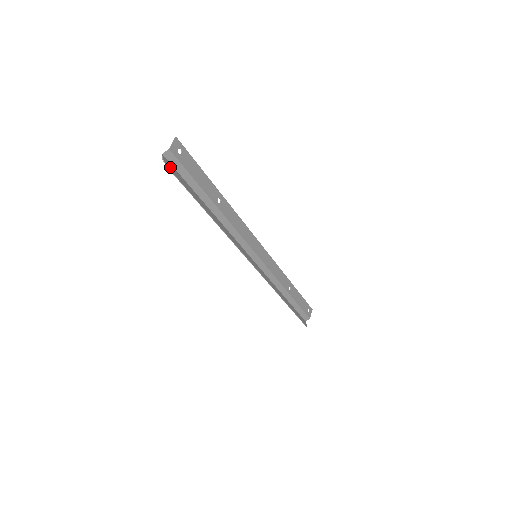
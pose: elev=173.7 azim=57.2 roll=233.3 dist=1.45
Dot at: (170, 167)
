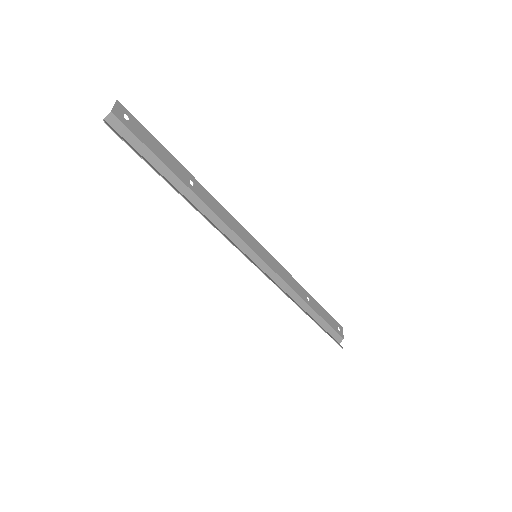
Dot at: (117, 133)
